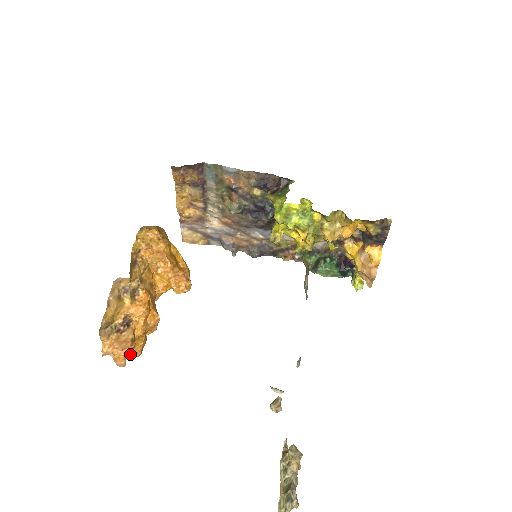
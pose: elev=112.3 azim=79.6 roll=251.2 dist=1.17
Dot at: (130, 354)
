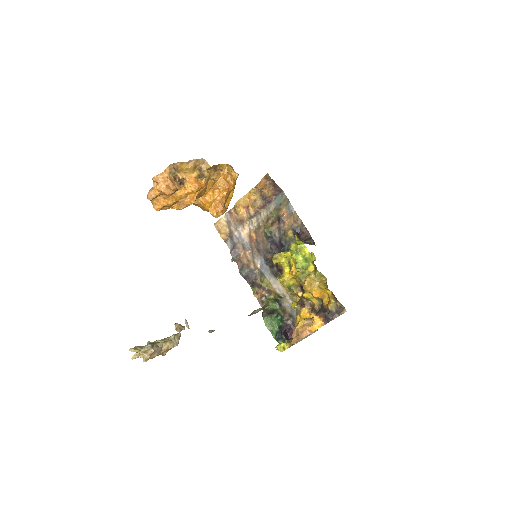
Dot at: (157, 201)
